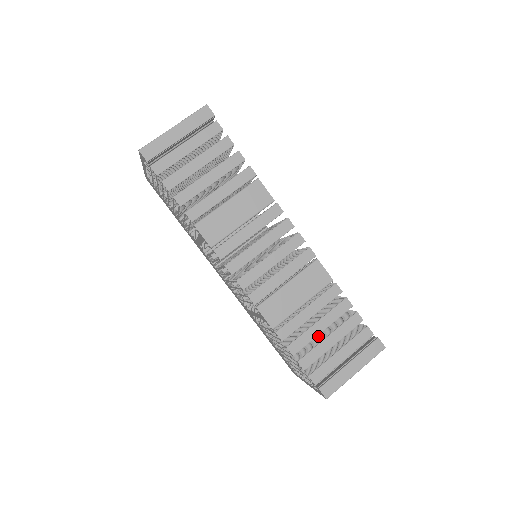
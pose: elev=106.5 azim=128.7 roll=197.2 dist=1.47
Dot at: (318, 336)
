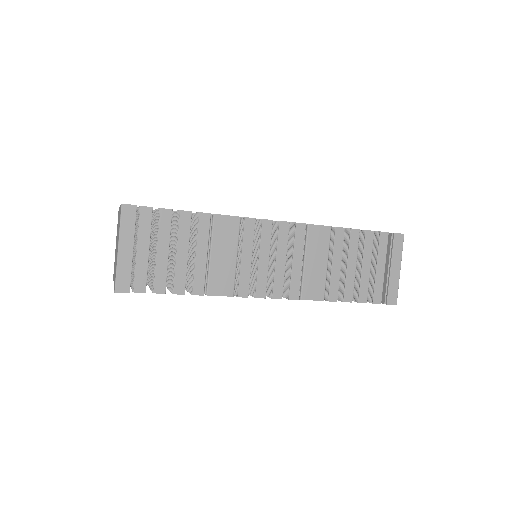
Dot at: occluded
